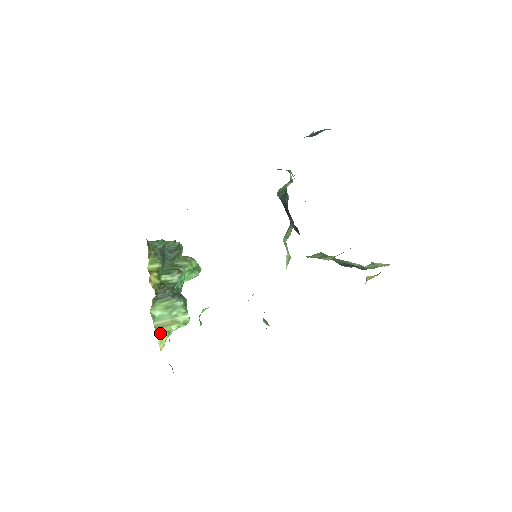
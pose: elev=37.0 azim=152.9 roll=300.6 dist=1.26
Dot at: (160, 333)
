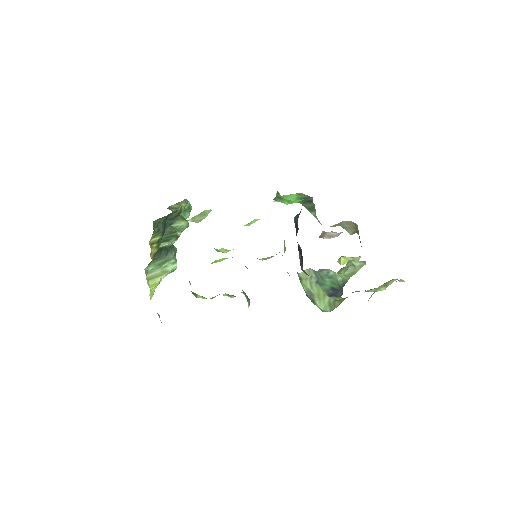
Dot at: (151, 285)
